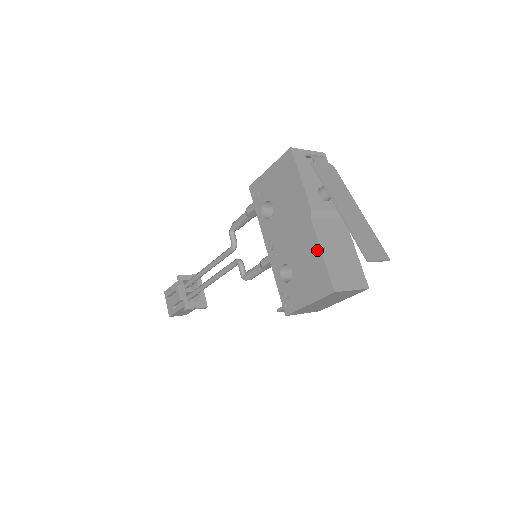
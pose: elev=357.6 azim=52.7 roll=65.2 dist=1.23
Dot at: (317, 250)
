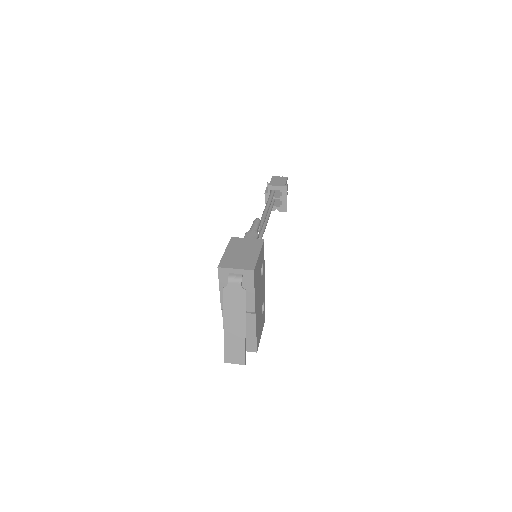
Dot at: occluded
